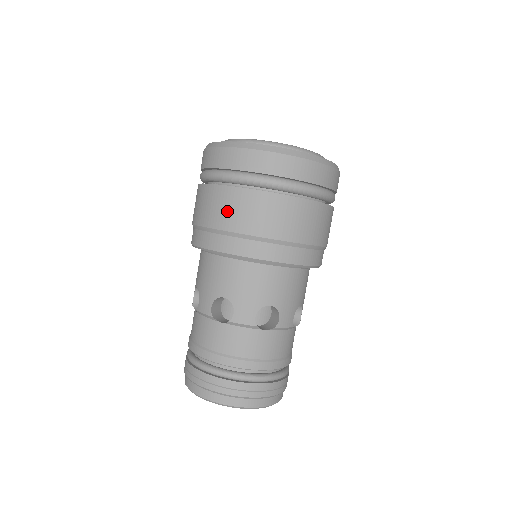
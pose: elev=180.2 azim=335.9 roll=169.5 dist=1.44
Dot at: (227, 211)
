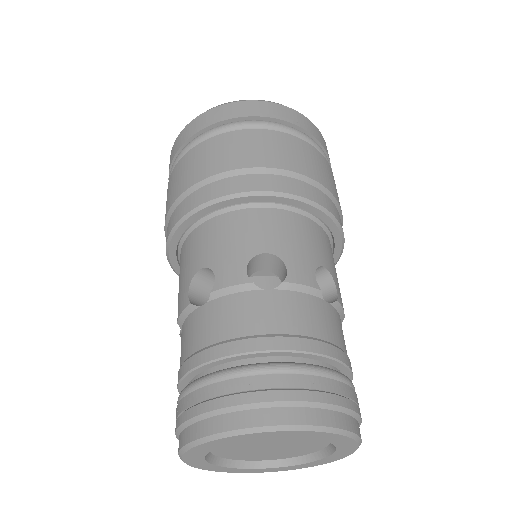
Dot at: (253, 149)
